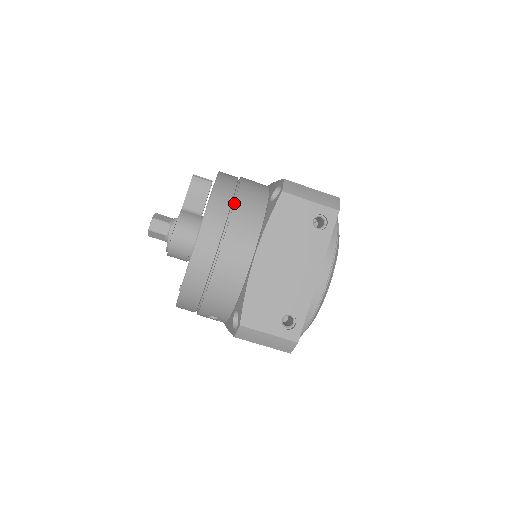
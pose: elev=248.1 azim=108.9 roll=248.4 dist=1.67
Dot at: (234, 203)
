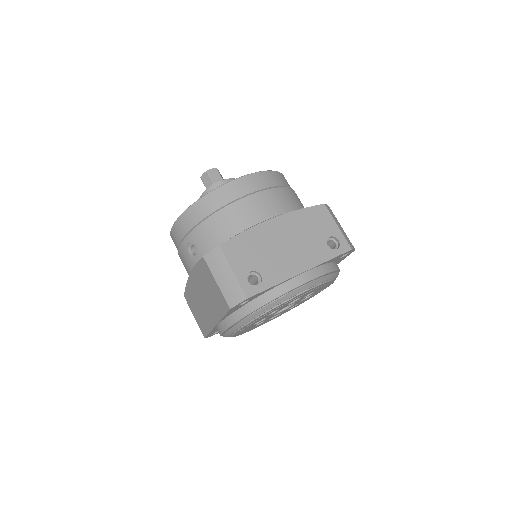
Dot at: (285, 187)
